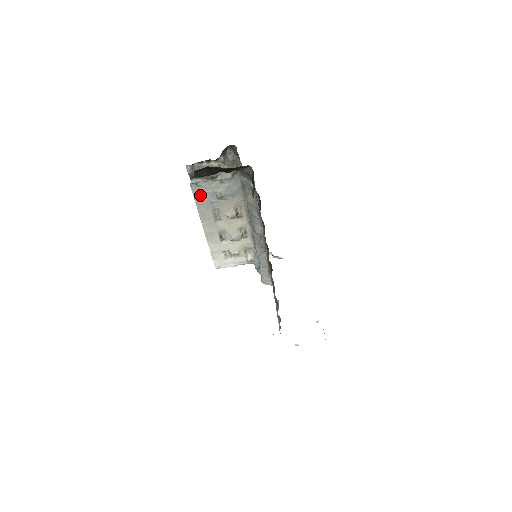
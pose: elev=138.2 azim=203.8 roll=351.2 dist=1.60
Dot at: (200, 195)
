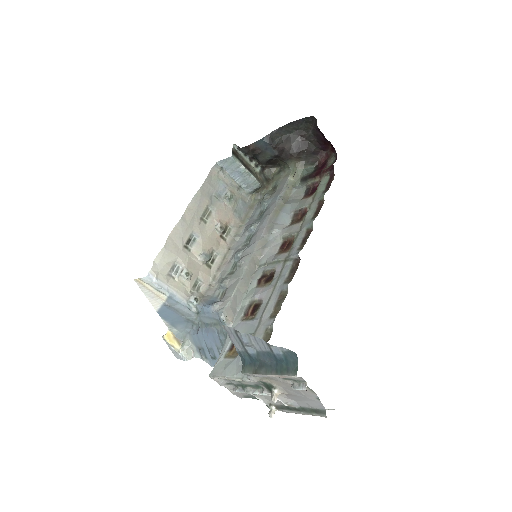
Dot at: (213, 181)
